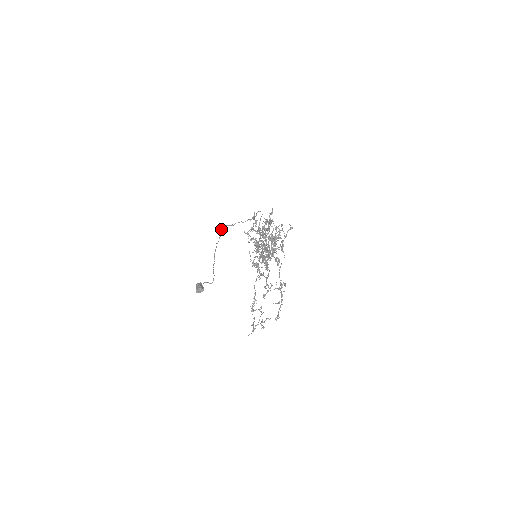
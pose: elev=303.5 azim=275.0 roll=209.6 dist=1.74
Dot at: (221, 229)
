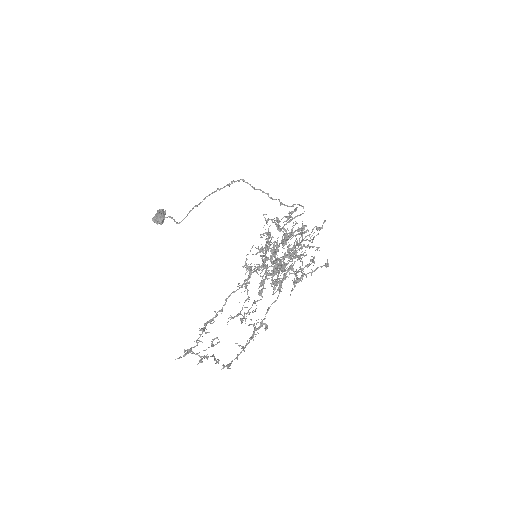
Dot at: (237, 180)
